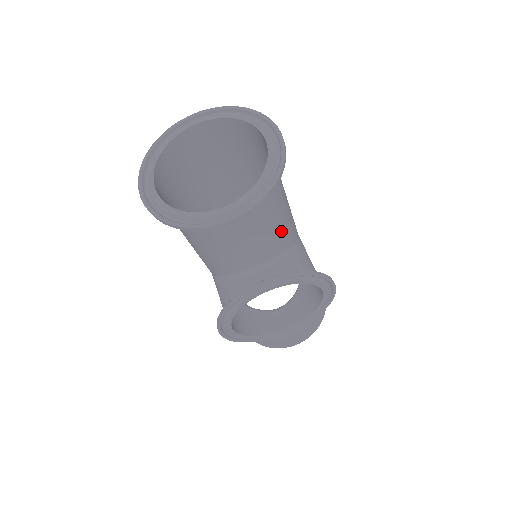
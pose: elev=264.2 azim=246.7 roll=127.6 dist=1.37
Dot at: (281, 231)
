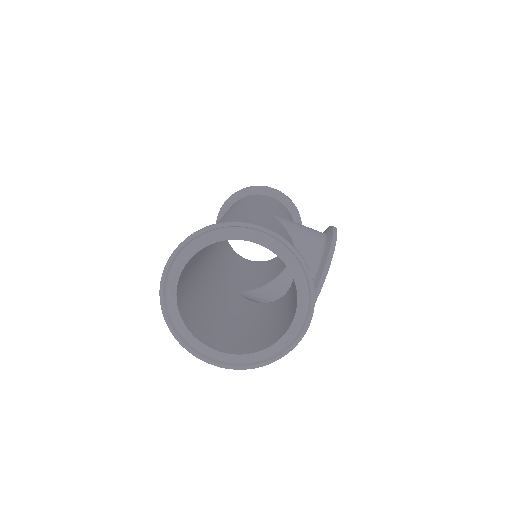
Dot at: occluded
